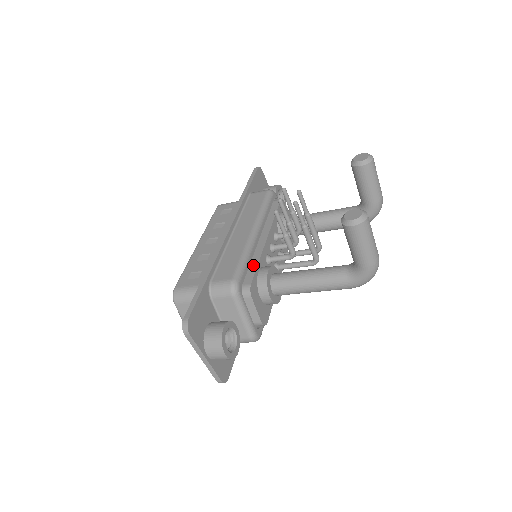
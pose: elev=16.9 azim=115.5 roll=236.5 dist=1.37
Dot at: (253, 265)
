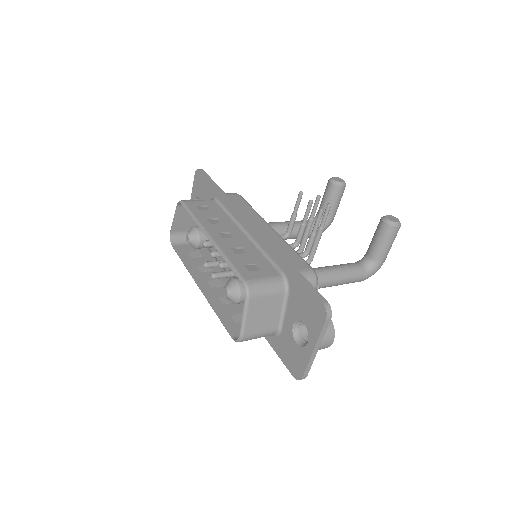
Dot at: occluded
